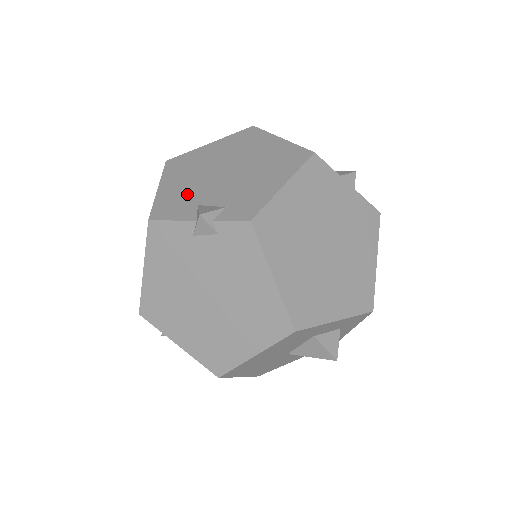
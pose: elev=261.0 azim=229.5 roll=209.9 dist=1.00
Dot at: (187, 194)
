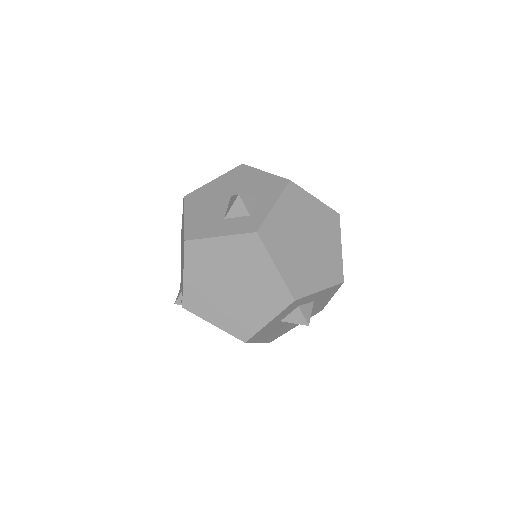
Dot at: occluded
